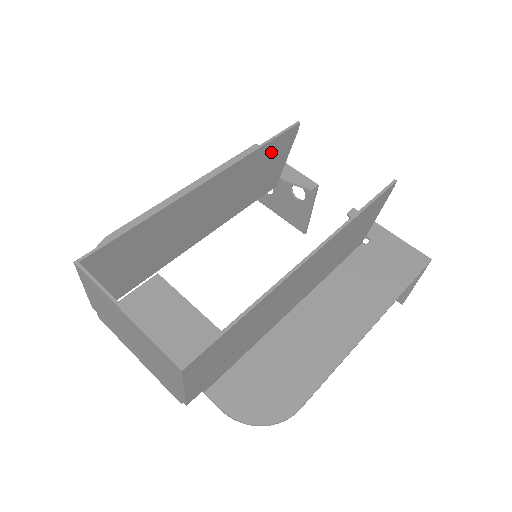
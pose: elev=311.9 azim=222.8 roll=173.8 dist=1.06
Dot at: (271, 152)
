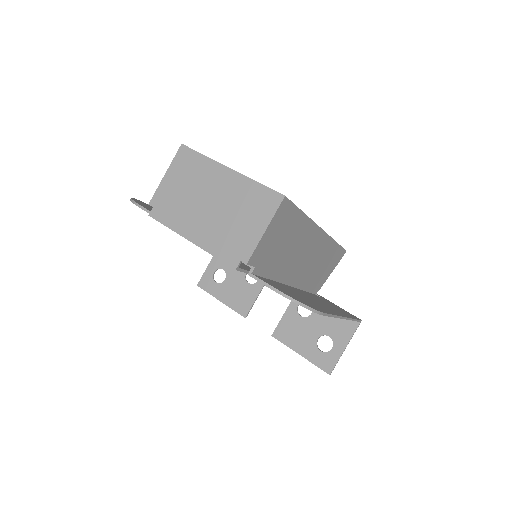
Dot at: occluded
